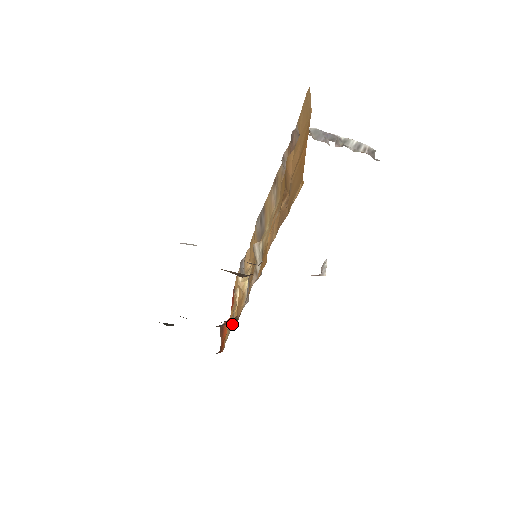
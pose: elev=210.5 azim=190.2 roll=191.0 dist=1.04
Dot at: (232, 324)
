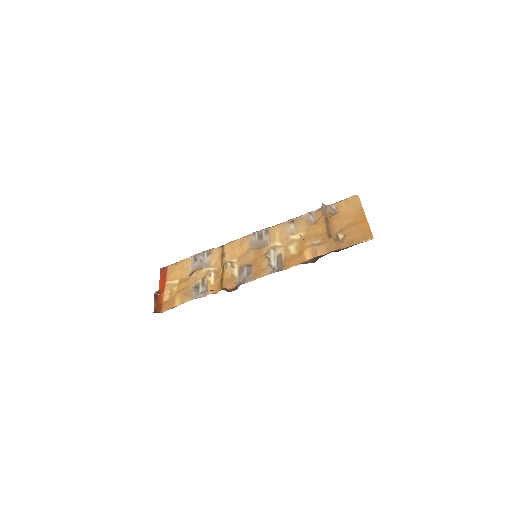
Dot at: (195, 293)
